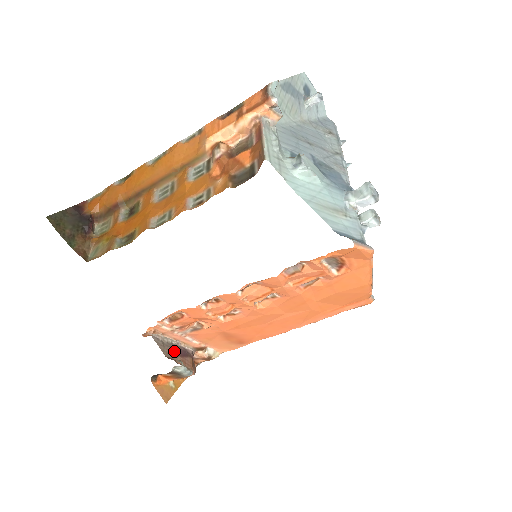
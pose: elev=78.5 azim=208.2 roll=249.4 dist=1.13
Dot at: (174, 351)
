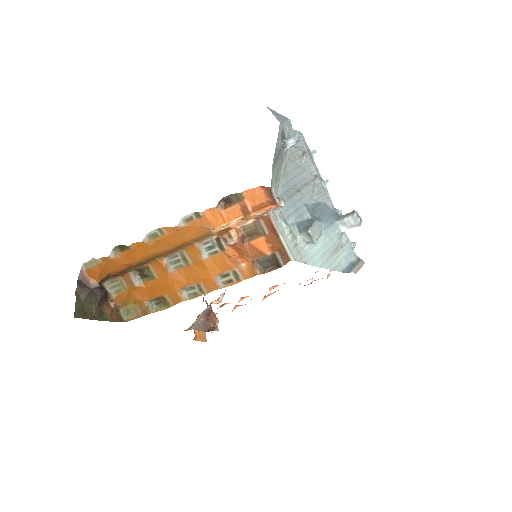
Dot at: (205, 321)
